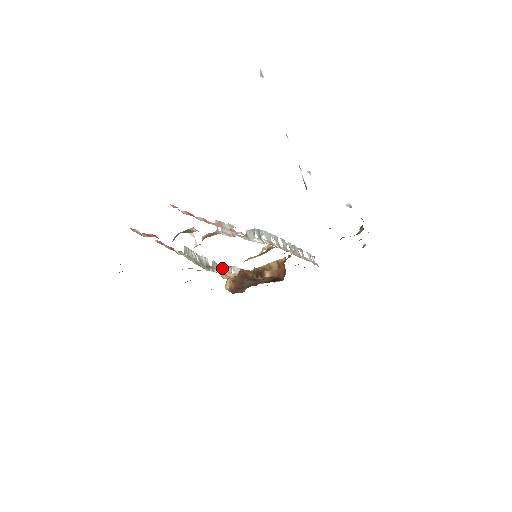
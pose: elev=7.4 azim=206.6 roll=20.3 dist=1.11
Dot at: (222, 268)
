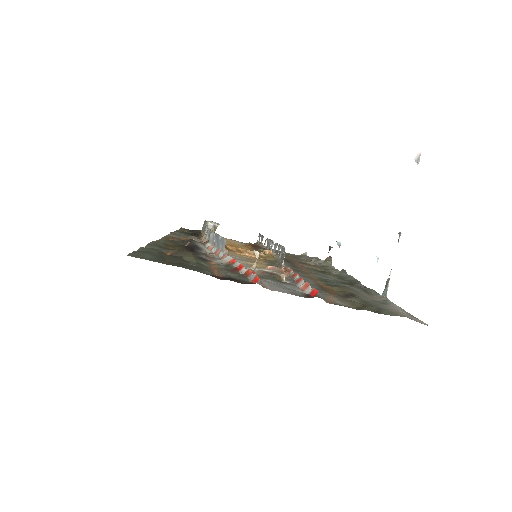
Dot at: (207, 234)
